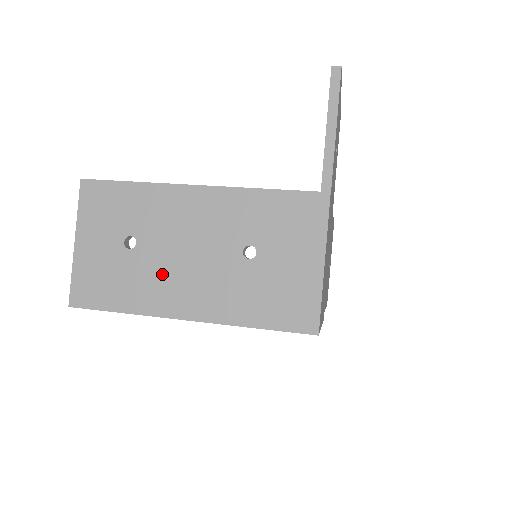
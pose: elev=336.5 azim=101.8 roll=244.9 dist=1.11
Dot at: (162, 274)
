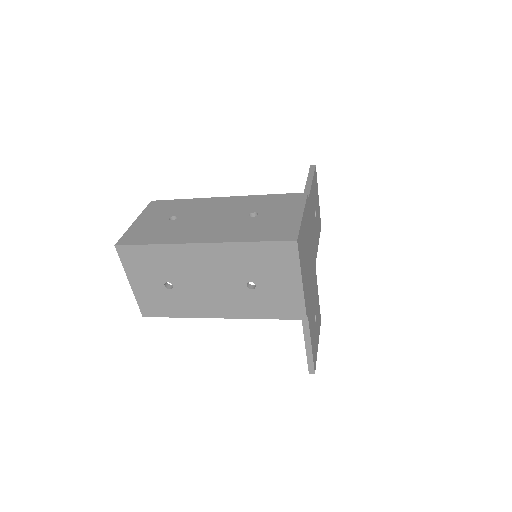
Dot at: (190, 227)
